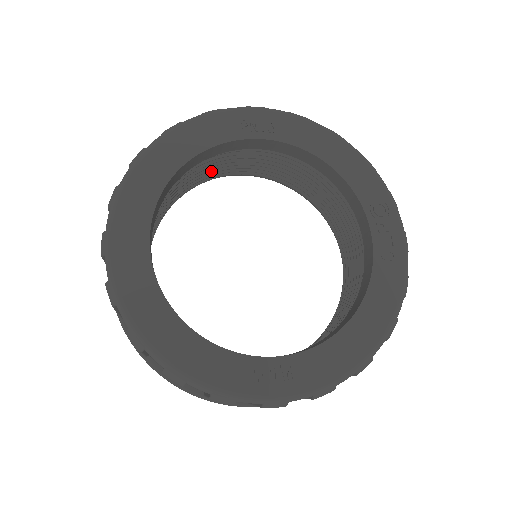
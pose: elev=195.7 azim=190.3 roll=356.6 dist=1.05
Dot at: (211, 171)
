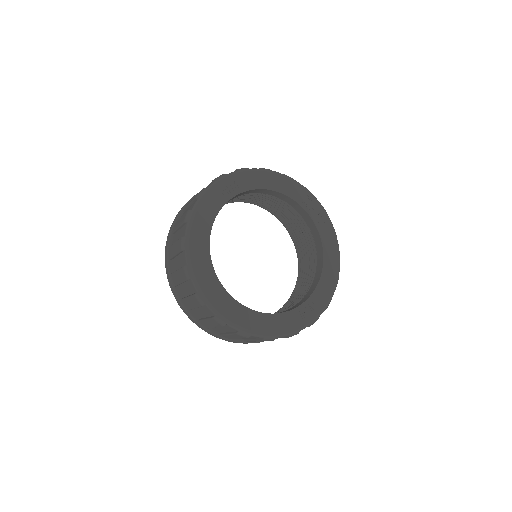
Dot at: occluded
